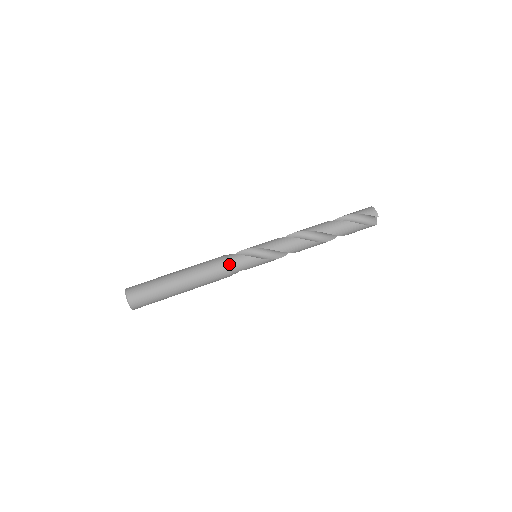
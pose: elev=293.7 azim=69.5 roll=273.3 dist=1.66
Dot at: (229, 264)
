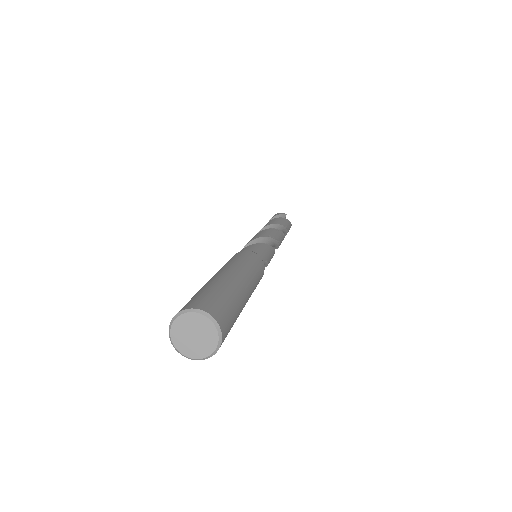
Dot at: (249, 251)
